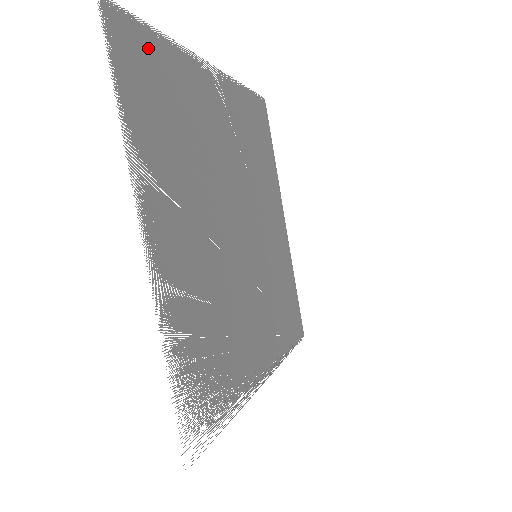
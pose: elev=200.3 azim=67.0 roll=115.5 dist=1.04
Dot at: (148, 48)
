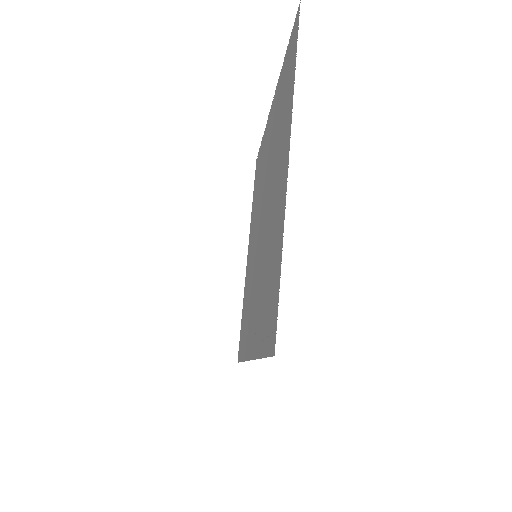
Dot at: occluded
